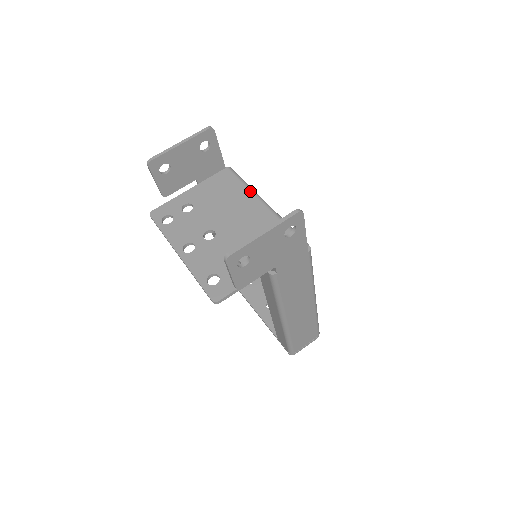
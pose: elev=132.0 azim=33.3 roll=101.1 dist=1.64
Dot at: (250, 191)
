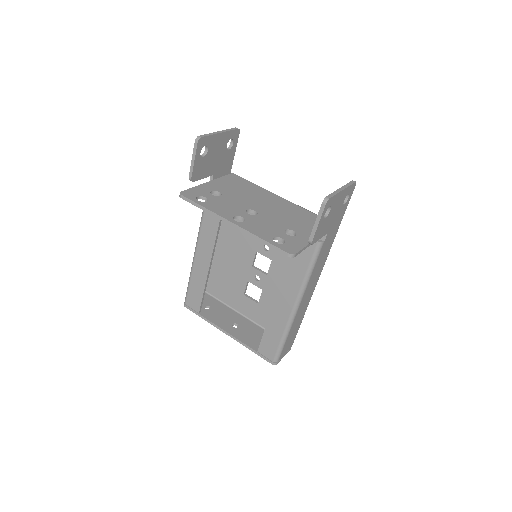
Dot at: (265, 189)
